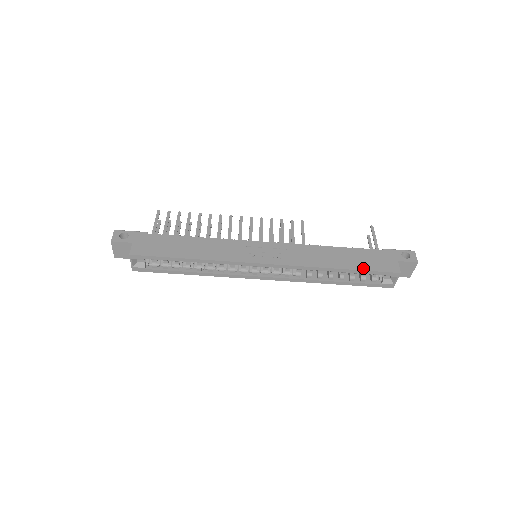
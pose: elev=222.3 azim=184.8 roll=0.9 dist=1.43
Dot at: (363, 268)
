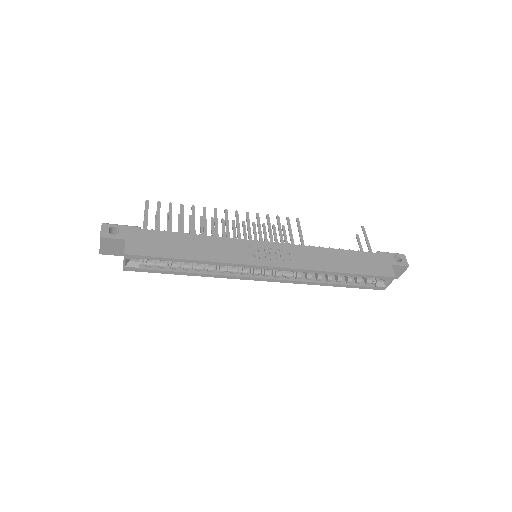
Dot at: (362, 272)
